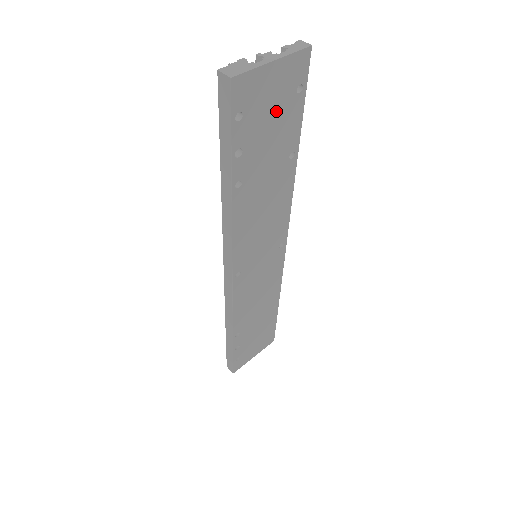
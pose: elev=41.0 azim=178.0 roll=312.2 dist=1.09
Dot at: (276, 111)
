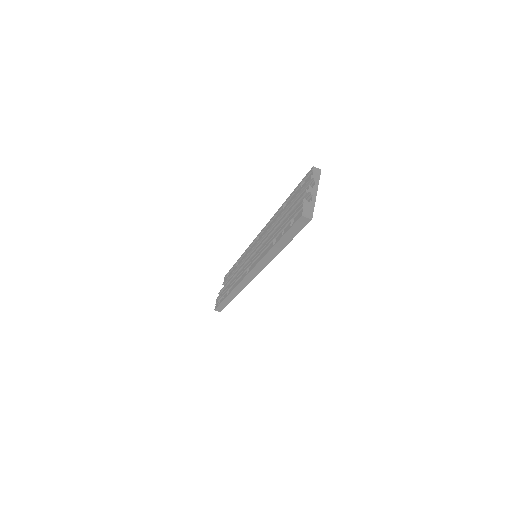
Dot at: occluded
